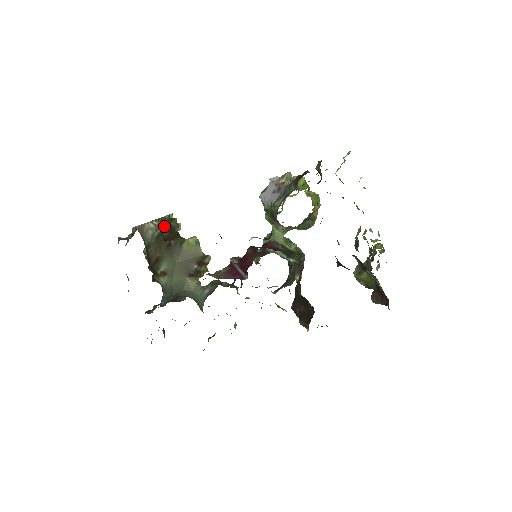
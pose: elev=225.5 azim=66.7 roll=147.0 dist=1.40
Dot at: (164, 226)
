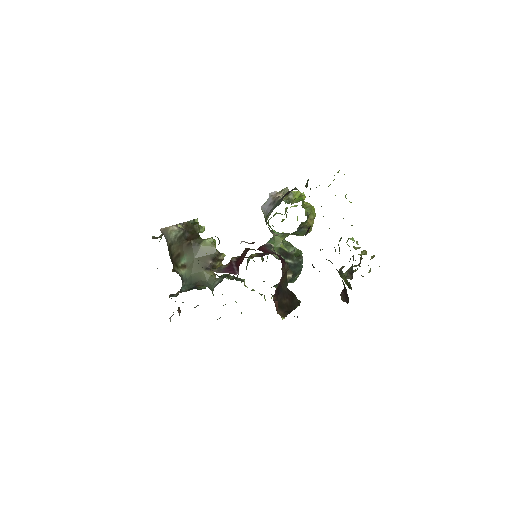
Dot at: (188, 229)
